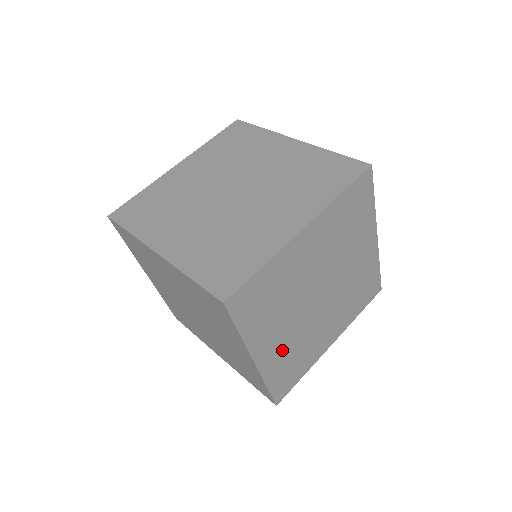
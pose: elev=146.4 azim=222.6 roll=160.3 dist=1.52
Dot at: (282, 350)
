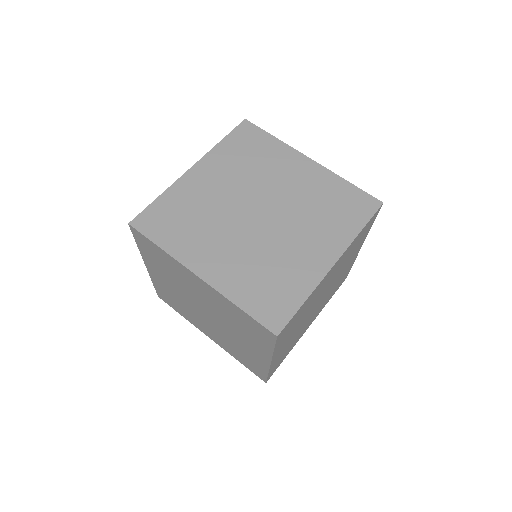
Dot at: (286, 347)
